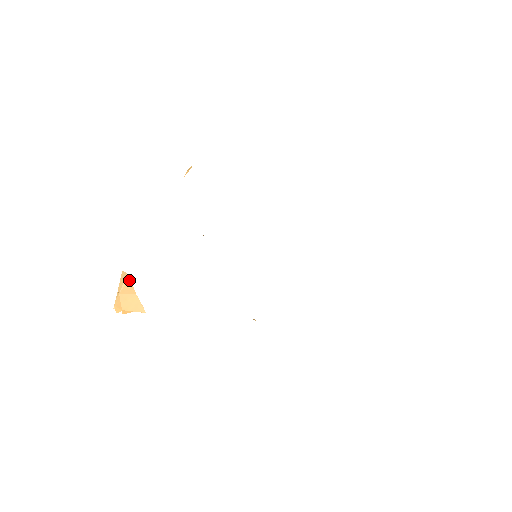
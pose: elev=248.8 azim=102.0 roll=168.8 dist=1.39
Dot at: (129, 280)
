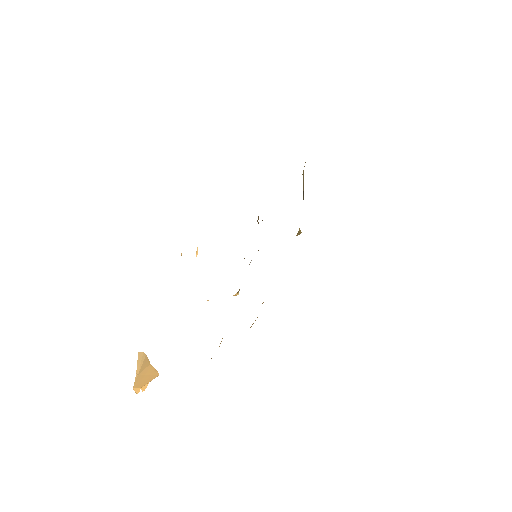
Dot at: (146, 357)
